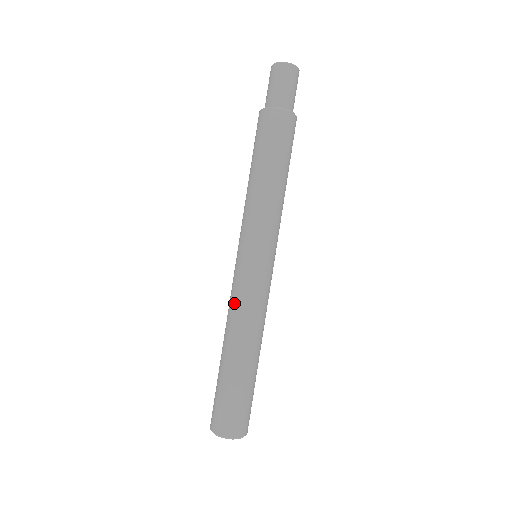
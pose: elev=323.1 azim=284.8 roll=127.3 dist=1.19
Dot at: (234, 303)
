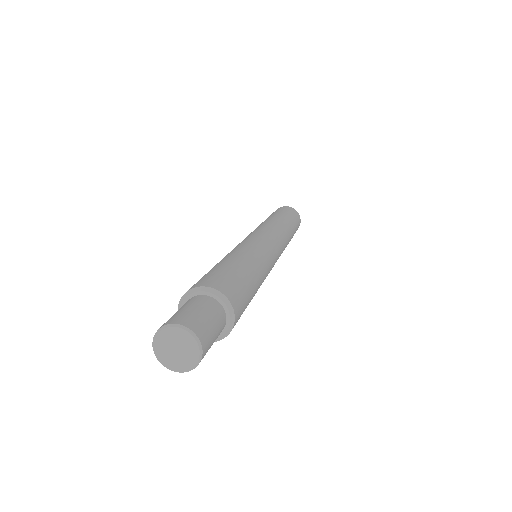
Dot at: occluded
